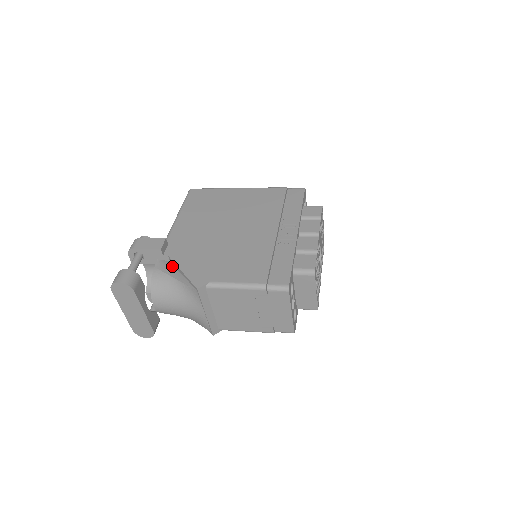
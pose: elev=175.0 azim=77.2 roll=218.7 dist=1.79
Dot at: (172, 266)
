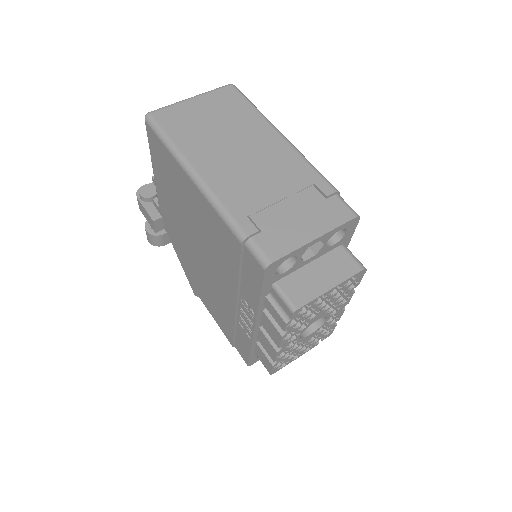
Dot at: occluded
